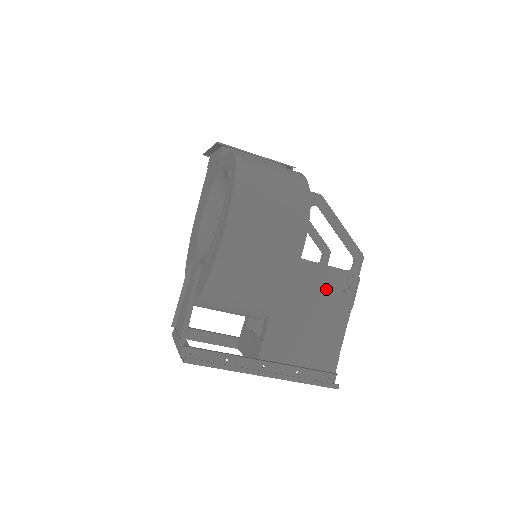
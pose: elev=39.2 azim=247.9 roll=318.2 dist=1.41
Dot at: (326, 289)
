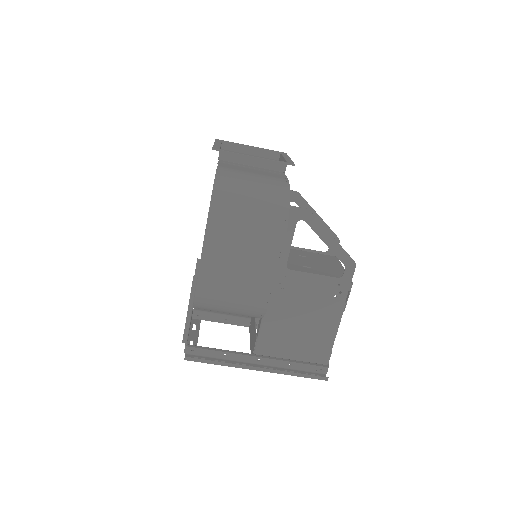
Dot at: (316, 295)
